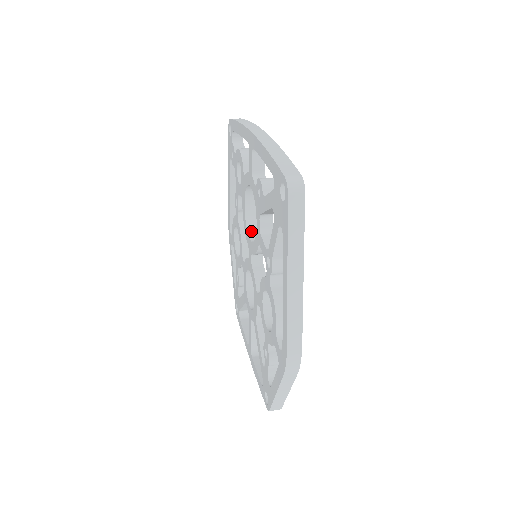
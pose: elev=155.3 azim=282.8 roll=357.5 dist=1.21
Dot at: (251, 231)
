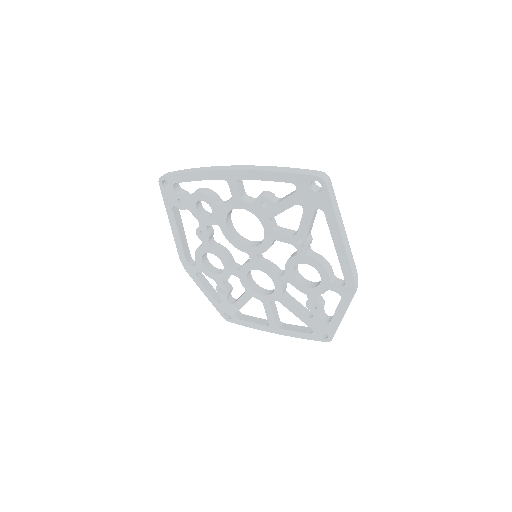
Dot at: (243, 242)
